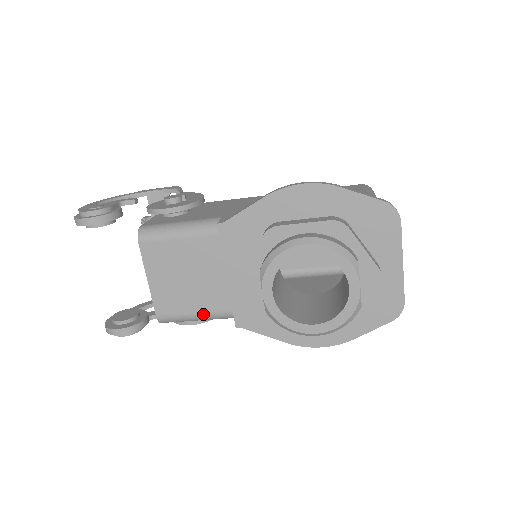
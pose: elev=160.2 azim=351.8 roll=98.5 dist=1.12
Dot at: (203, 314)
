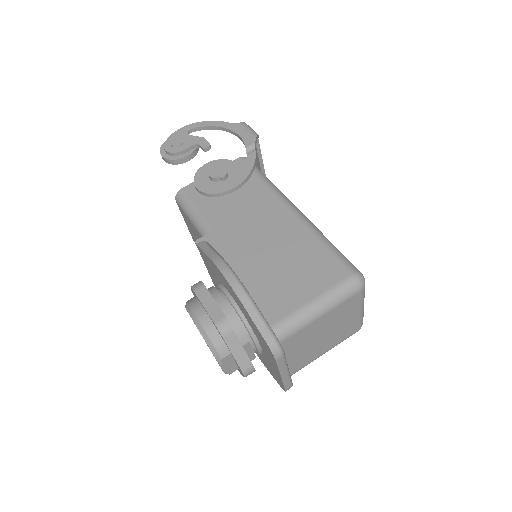
Dot at: occluded
